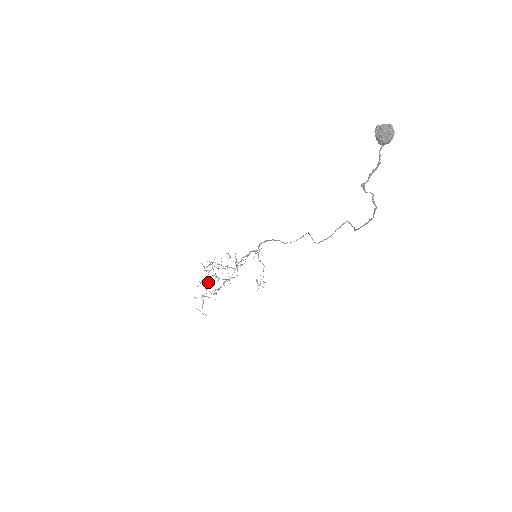
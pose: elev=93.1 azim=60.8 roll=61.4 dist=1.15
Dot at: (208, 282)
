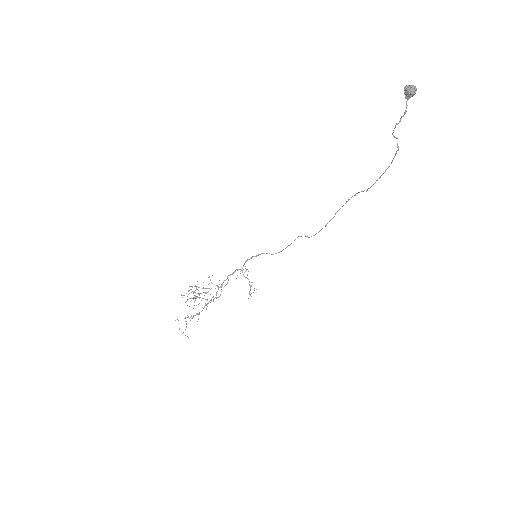
Dot at: (196, 298)
